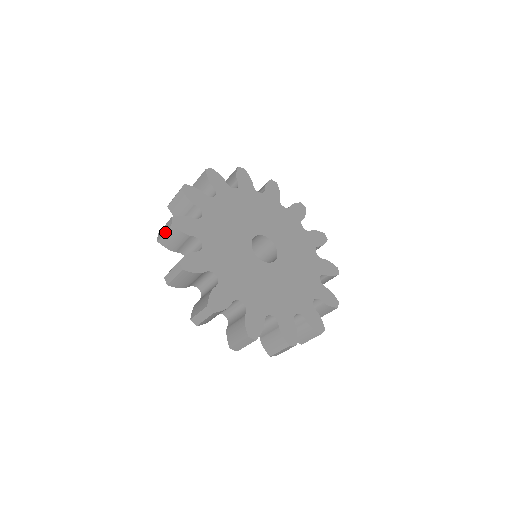
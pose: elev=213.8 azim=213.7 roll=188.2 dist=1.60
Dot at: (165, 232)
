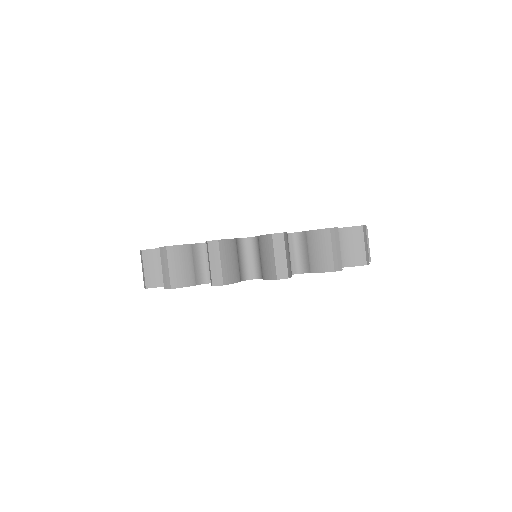
Dot at: occluded
